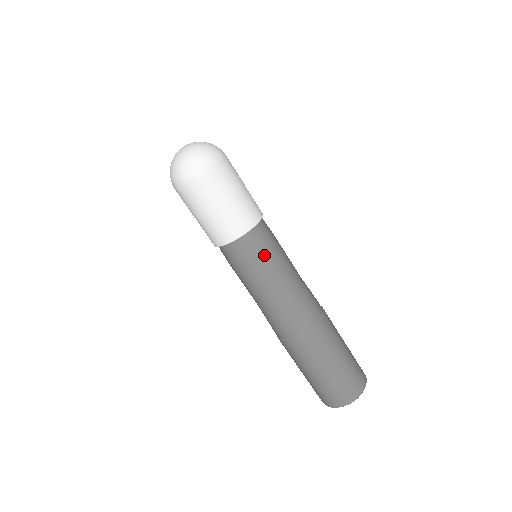
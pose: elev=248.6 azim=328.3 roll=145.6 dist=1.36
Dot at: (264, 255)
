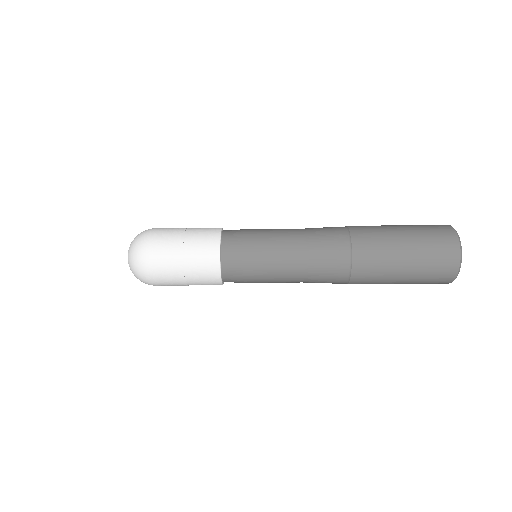
Dot at: (251, 280)
